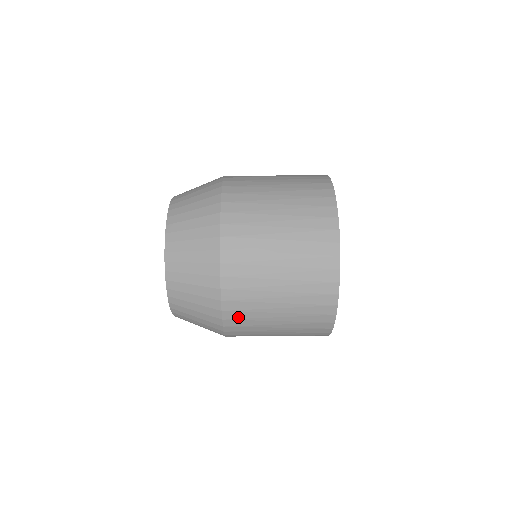
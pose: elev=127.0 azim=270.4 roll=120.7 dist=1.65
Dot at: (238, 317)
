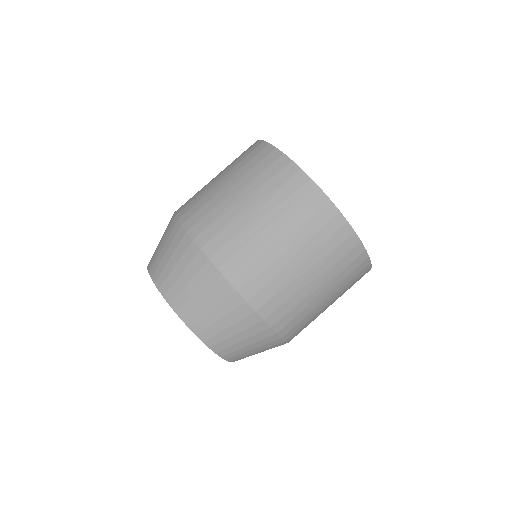
Dot at: occluded
